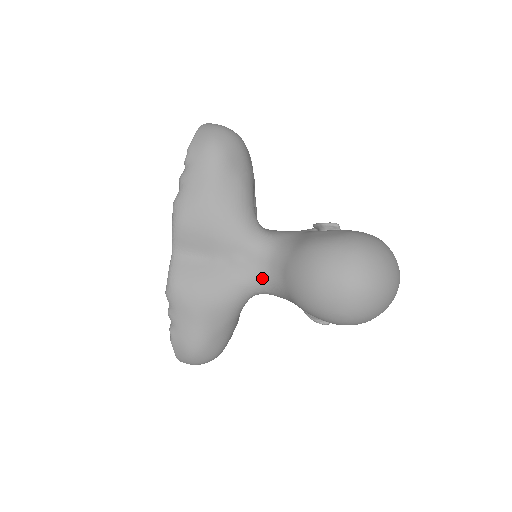
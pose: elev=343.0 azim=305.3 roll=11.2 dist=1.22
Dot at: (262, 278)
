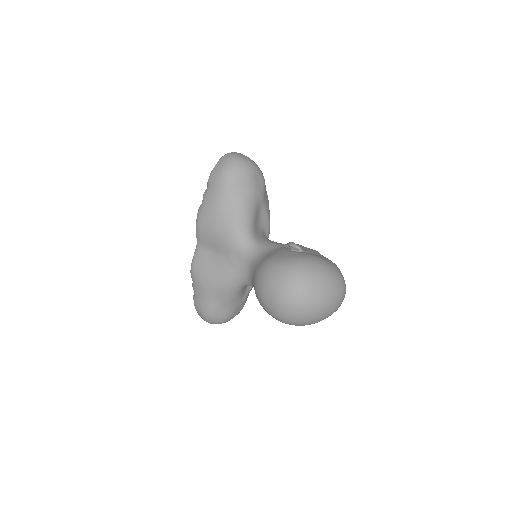
Dot at: (246, 276)
